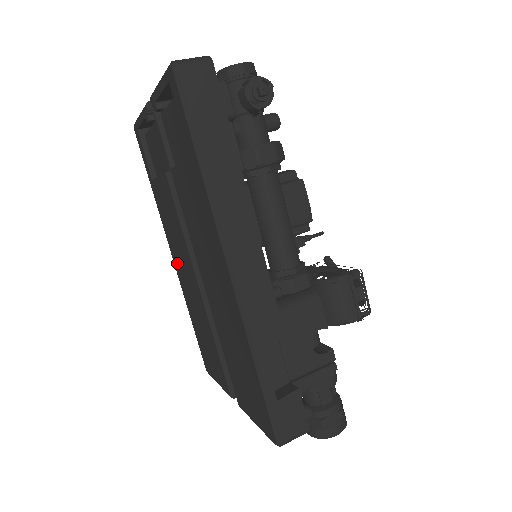
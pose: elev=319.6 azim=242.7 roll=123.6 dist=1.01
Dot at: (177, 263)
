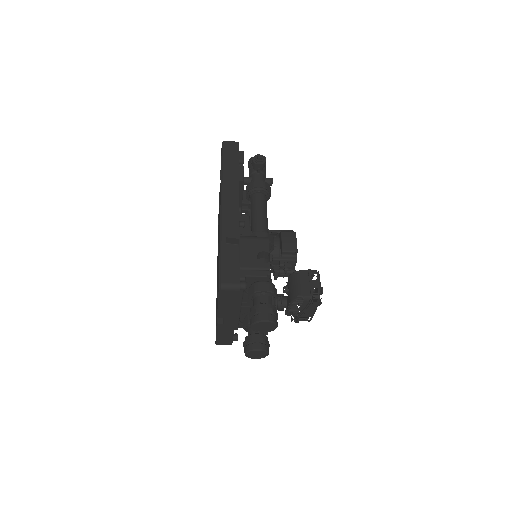
Dot at: occluded
